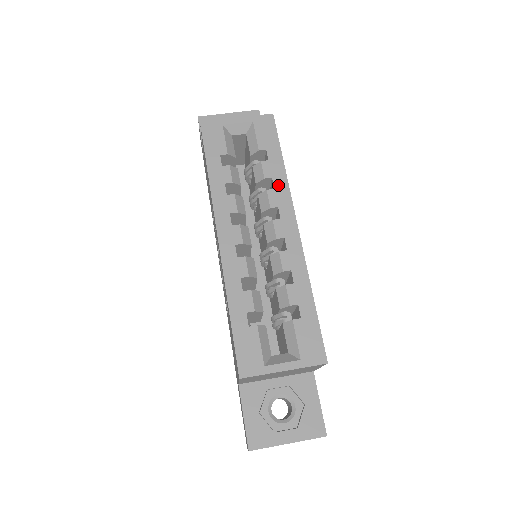
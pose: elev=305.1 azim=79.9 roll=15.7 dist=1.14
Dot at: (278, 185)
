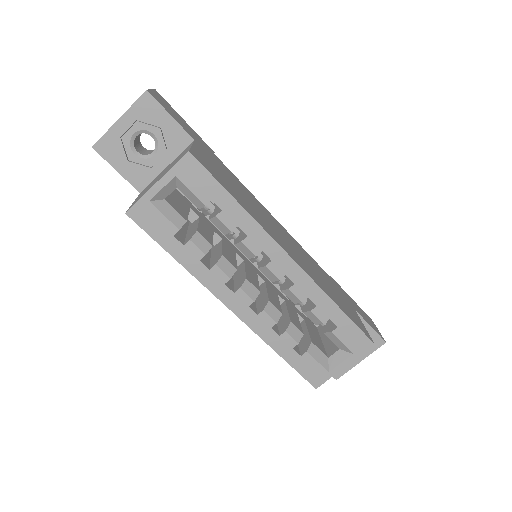
Dot at: (248, 230)
